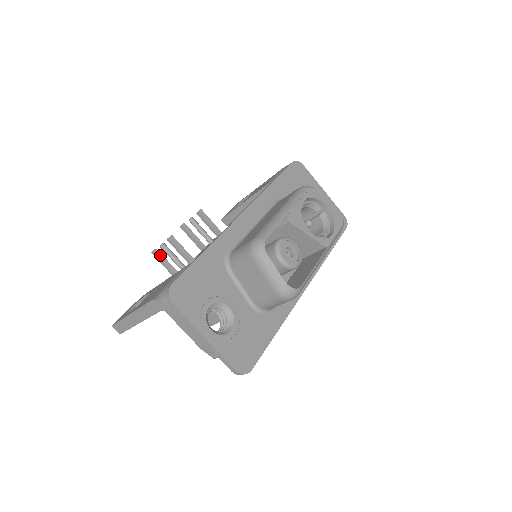
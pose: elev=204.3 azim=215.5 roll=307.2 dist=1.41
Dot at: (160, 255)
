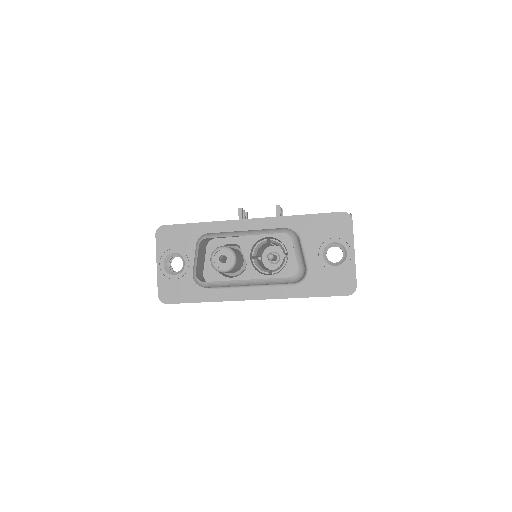
Dot at: (246, 217)
